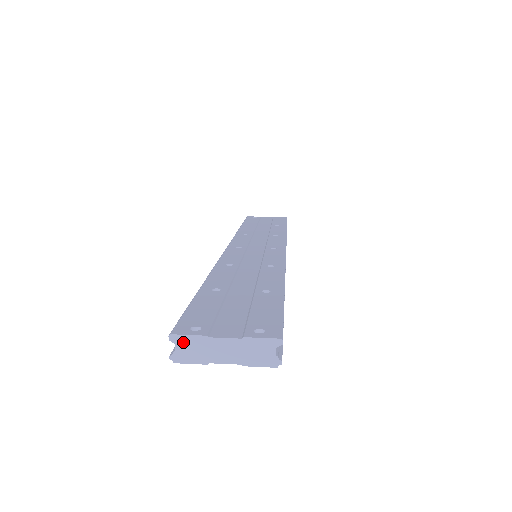
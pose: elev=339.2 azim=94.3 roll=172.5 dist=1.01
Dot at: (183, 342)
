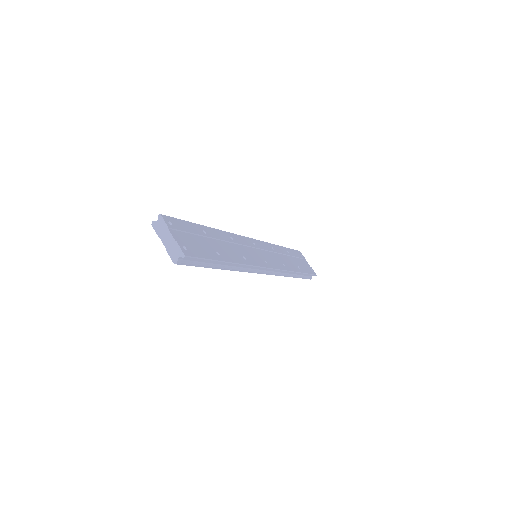
Dot at: (161, 221)
